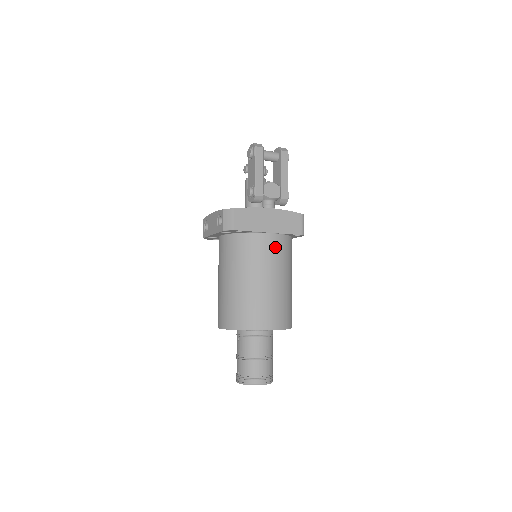
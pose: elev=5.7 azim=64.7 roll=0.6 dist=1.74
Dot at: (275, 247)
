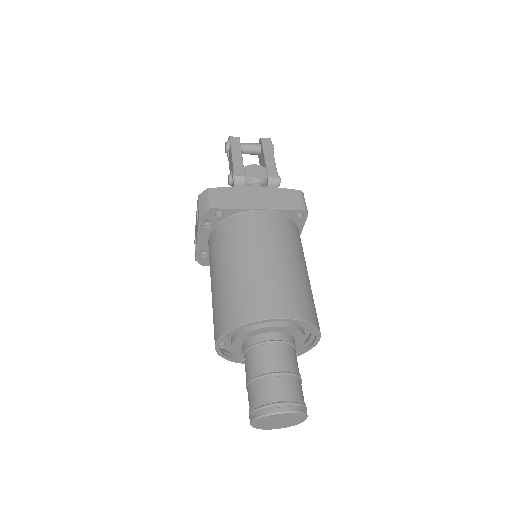
Dot at: (268, 224)
